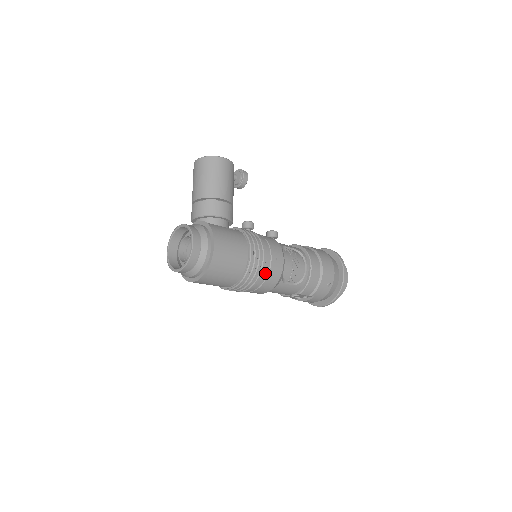
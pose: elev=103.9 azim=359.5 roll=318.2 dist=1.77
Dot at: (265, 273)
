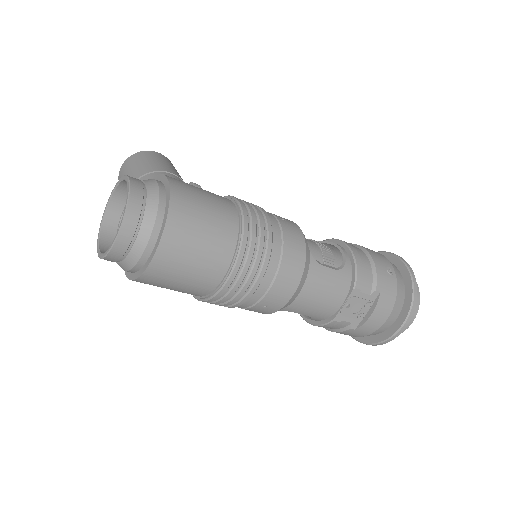
Dot at: (276, 233)
